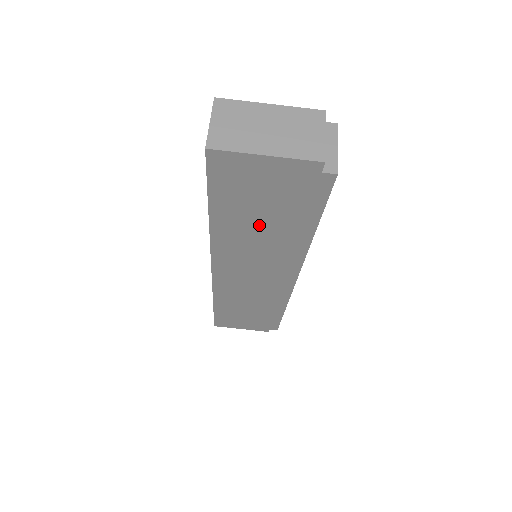
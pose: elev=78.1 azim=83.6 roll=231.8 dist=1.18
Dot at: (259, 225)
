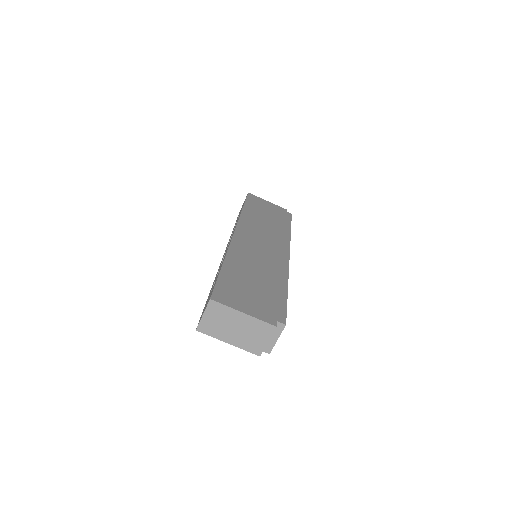
Dot at: occluded
